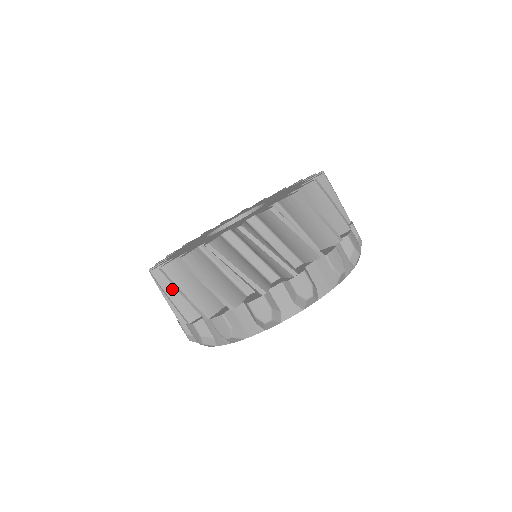
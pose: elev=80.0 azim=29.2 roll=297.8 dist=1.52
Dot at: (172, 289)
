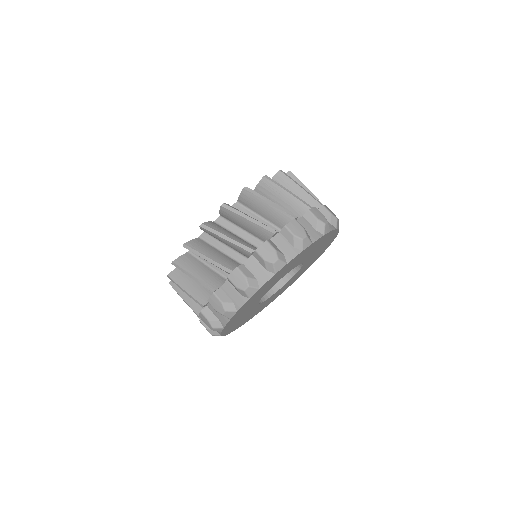
Dot at: occluded
